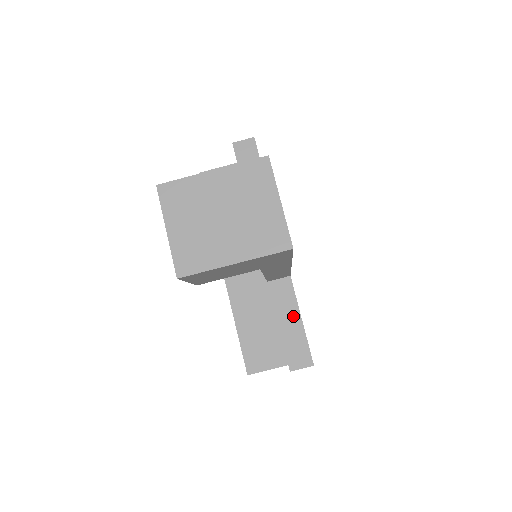
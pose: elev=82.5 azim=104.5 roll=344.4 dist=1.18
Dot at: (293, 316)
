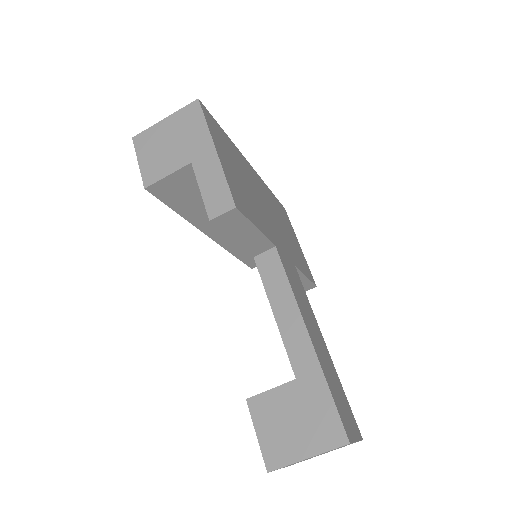
Dot at: occluded
